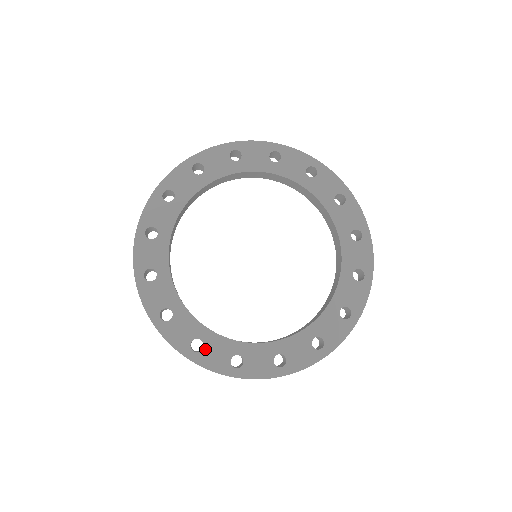
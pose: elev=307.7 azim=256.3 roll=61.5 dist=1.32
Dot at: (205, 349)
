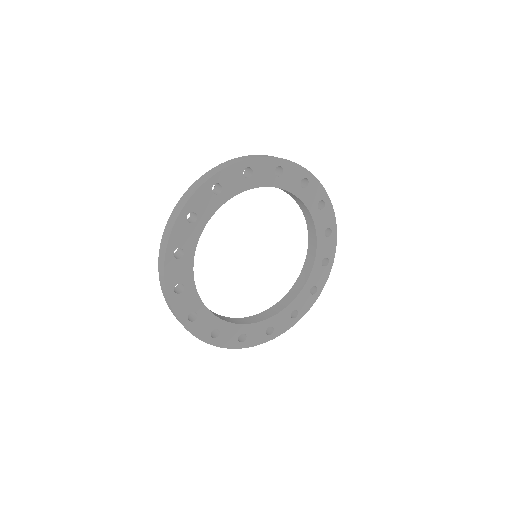
Dot at: (221, 335)
